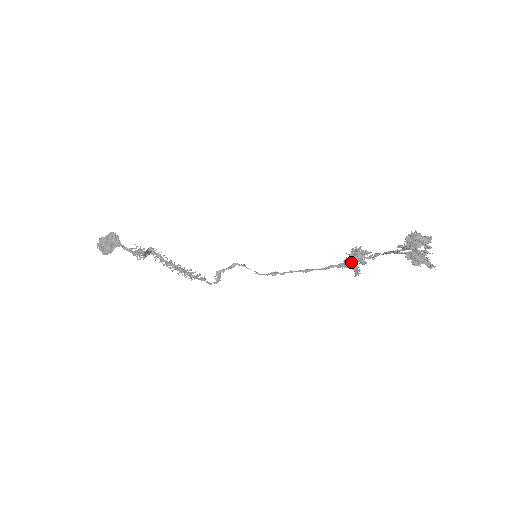
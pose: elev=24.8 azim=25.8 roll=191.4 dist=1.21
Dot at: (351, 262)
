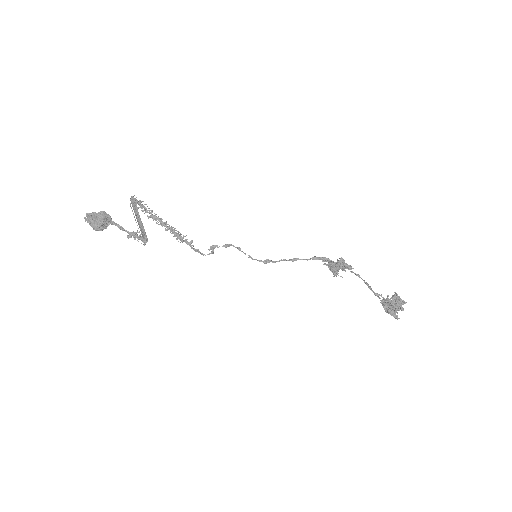
Dot at: (335, 271)
